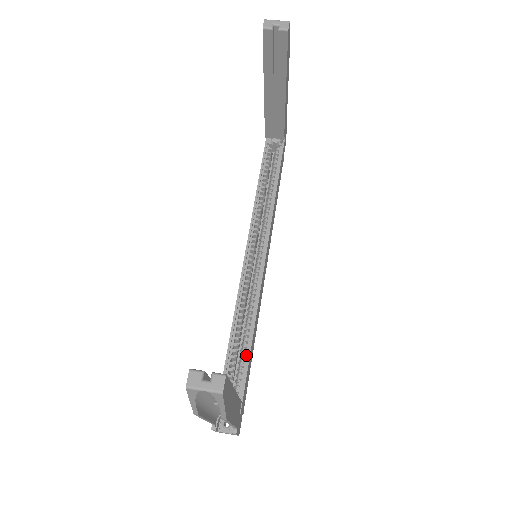
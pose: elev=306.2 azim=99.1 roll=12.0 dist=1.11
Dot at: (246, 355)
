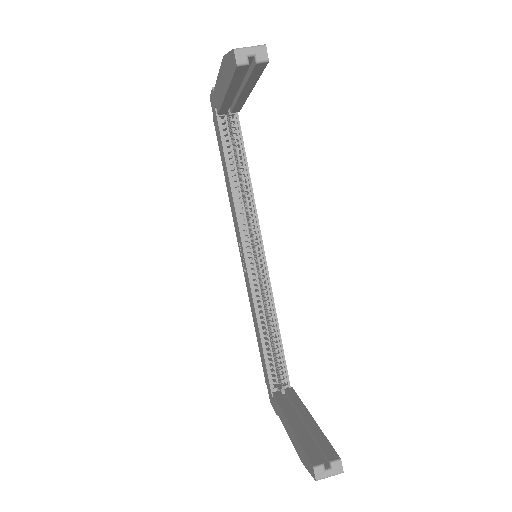
Dot at: (279, 346)
